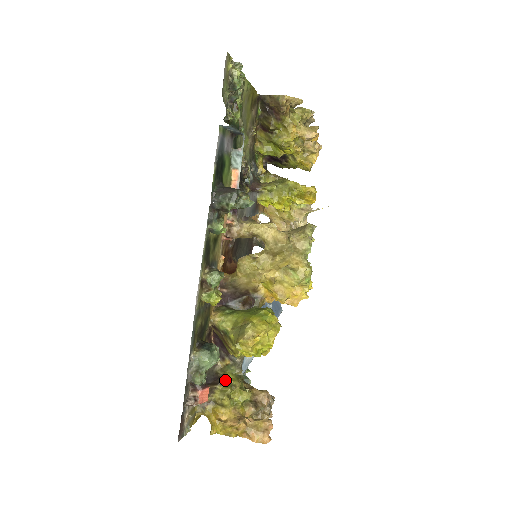
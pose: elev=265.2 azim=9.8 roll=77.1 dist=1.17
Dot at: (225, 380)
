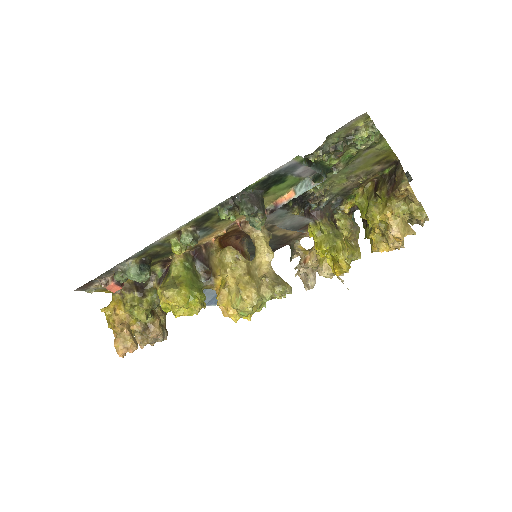
Dot at: (144, 295)
